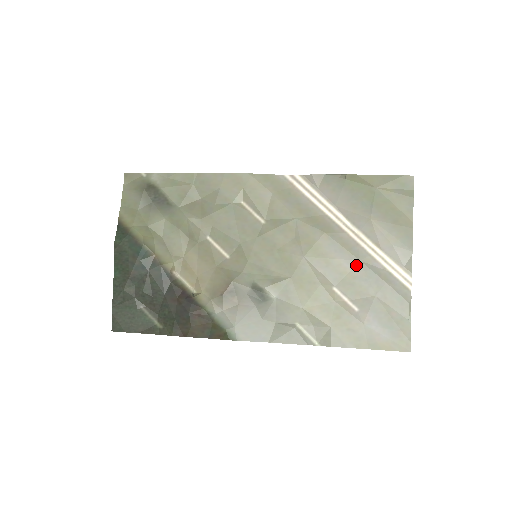
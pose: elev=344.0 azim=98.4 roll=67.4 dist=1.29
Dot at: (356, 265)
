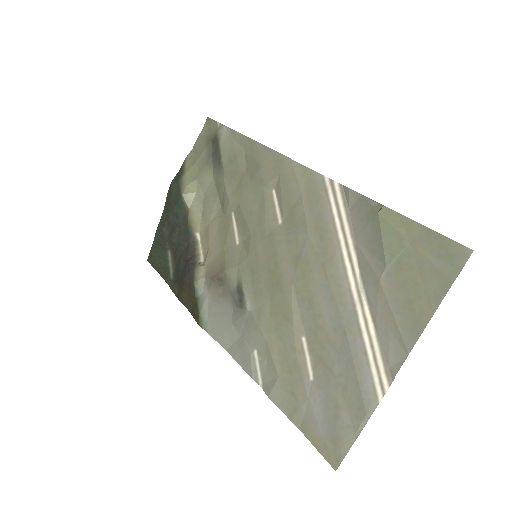
Dot at: (337, 327)
